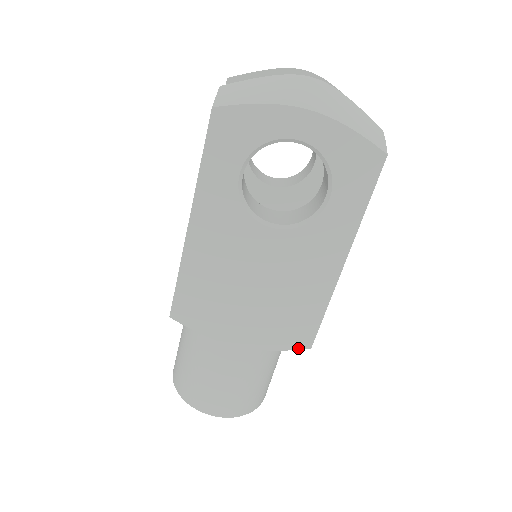
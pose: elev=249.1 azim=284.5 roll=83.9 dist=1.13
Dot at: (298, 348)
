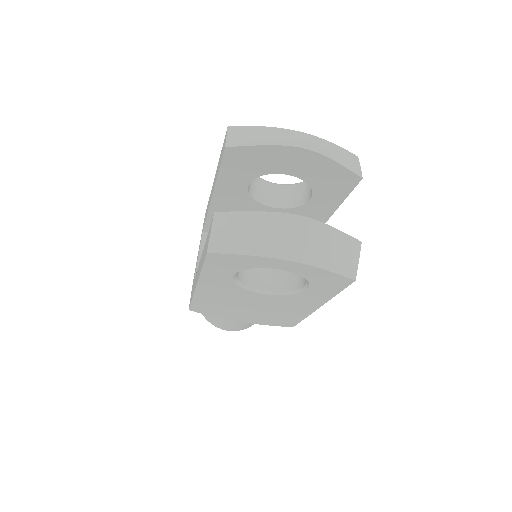
Dot at: (284, 326)
